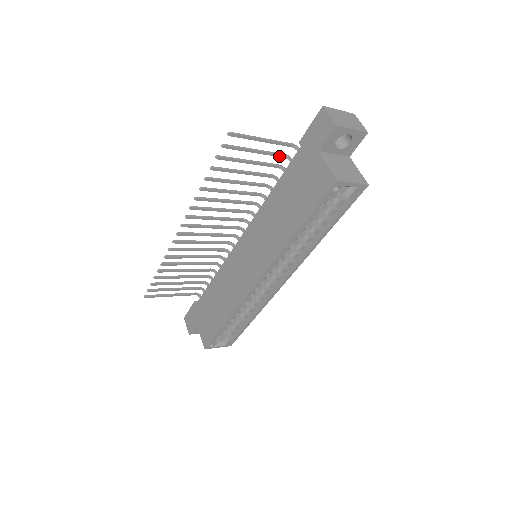
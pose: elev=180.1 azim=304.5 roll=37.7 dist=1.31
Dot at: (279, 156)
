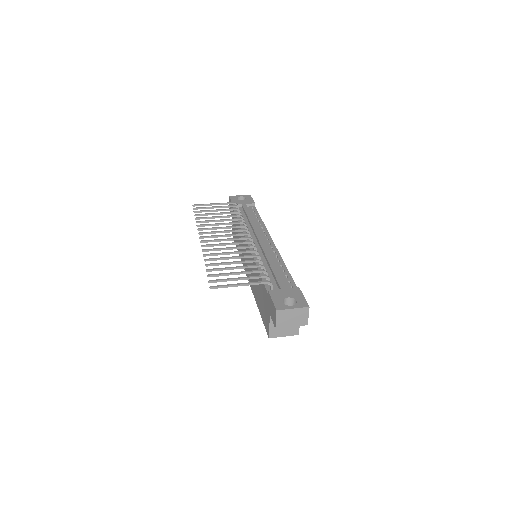
Dot at: (259, 277)
